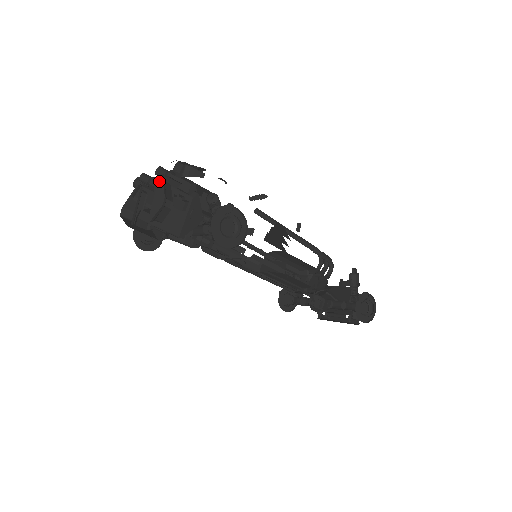
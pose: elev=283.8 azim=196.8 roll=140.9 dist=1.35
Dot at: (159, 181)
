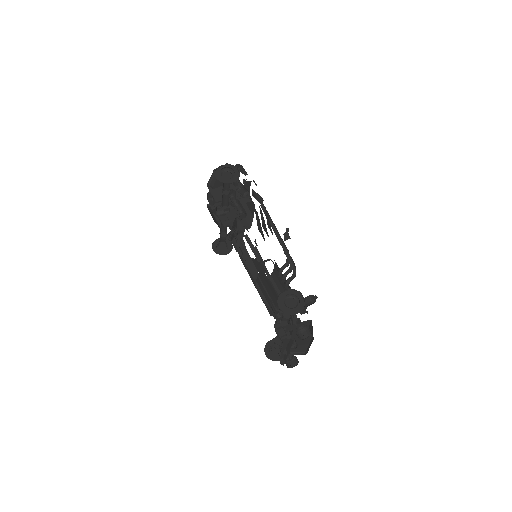
Dot at: occluded
